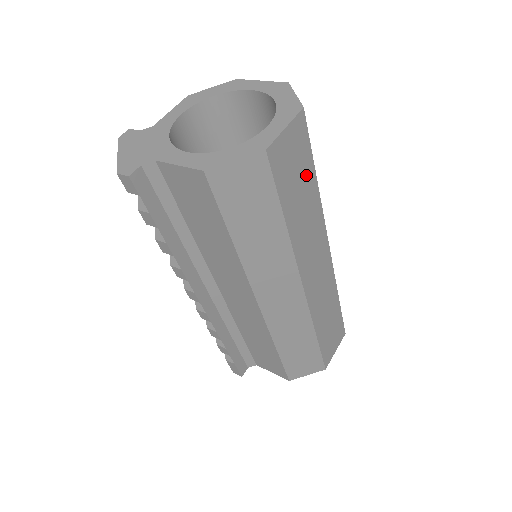
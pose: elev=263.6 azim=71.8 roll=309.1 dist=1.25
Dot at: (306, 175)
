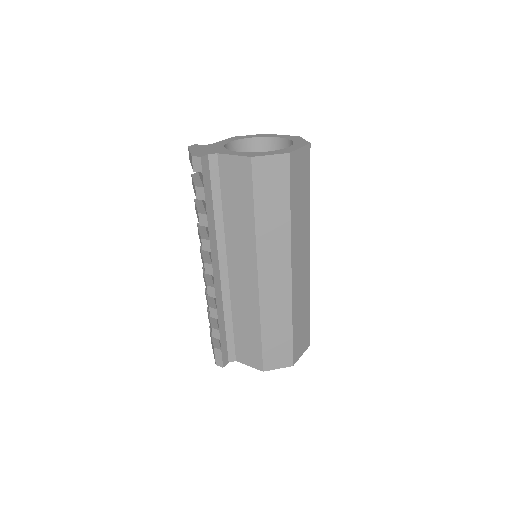
Dot at: (305, 187)
